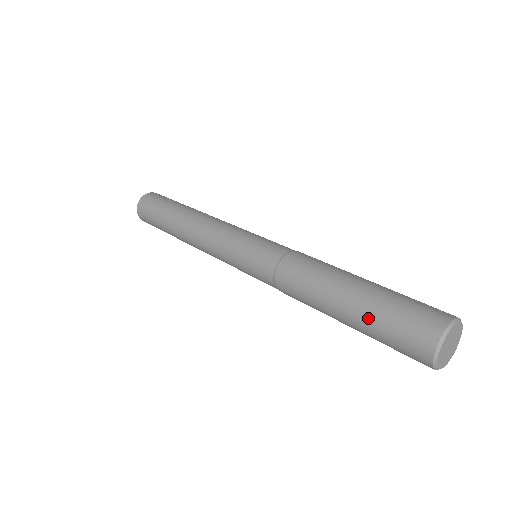
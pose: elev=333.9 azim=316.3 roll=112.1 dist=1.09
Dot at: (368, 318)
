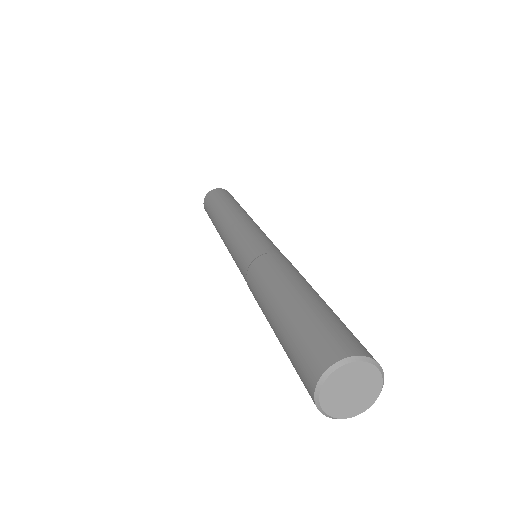
Dot at: (305, 310)
